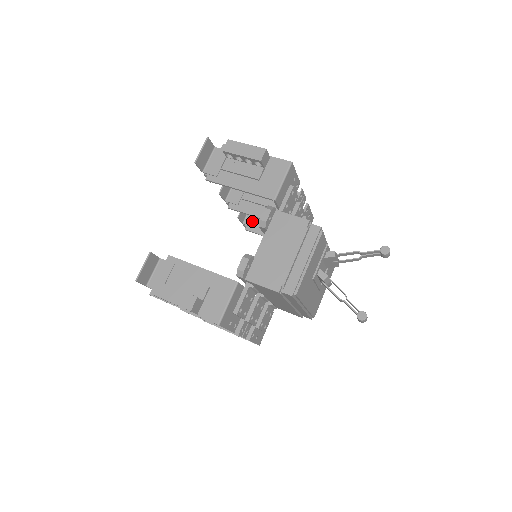
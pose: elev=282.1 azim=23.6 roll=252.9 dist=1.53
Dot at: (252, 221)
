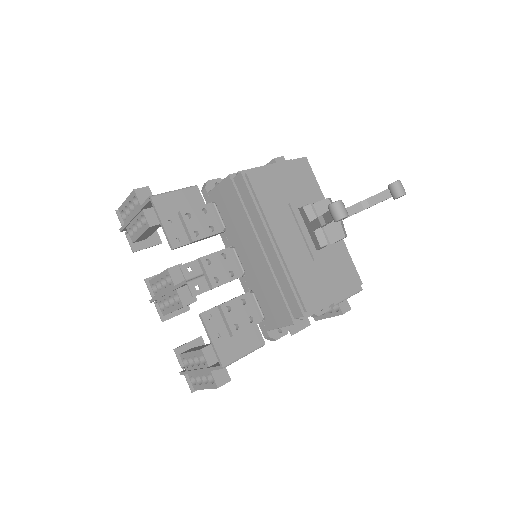
Dot at: occluded
